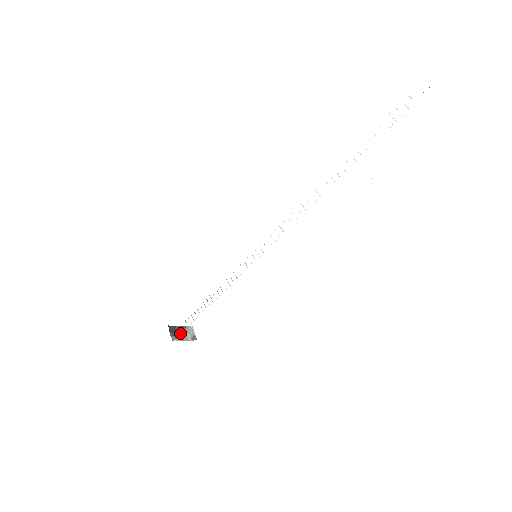
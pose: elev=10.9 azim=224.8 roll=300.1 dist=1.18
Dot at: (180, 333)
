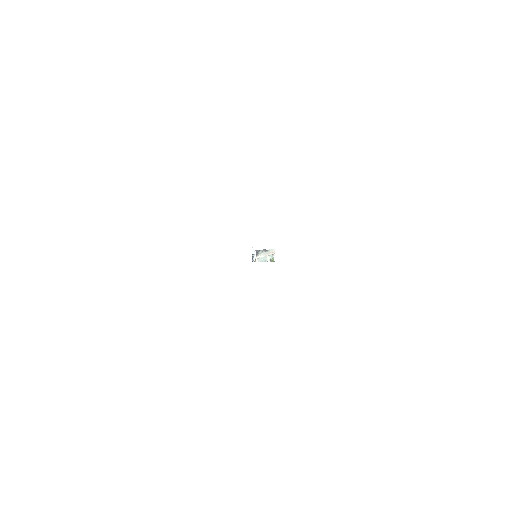
Dot at: (261, 255)
